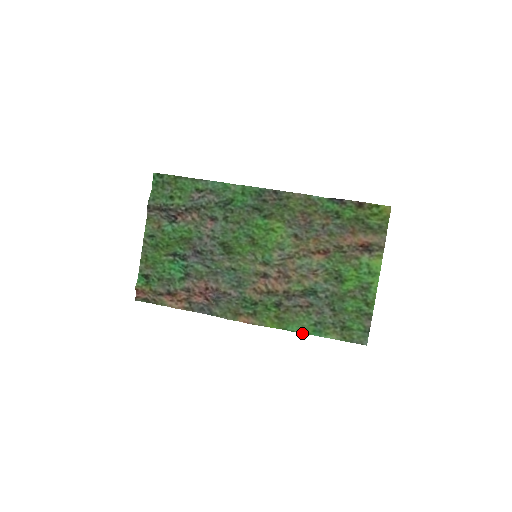
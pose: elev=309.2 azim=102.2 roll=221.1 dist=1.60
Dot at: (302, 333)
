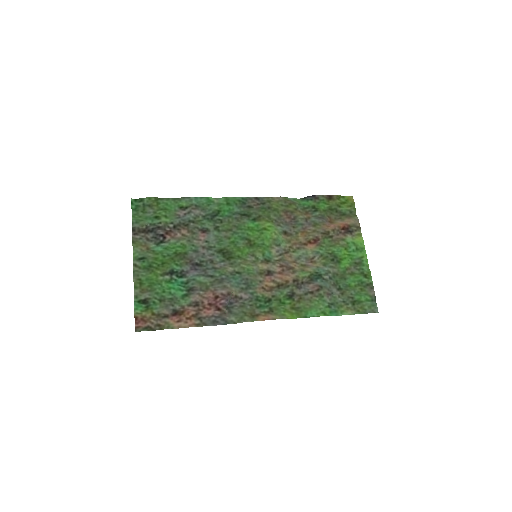
Dot at: occluded
